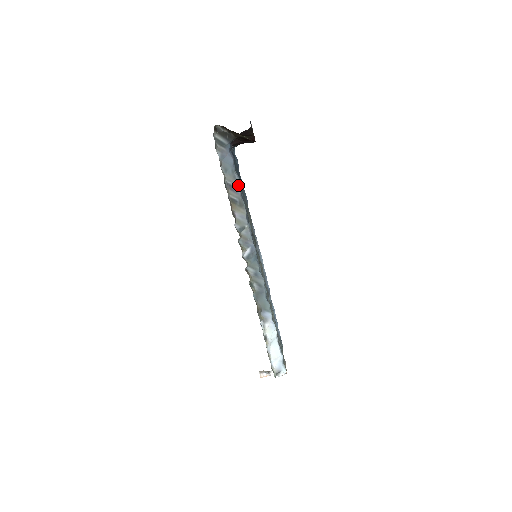
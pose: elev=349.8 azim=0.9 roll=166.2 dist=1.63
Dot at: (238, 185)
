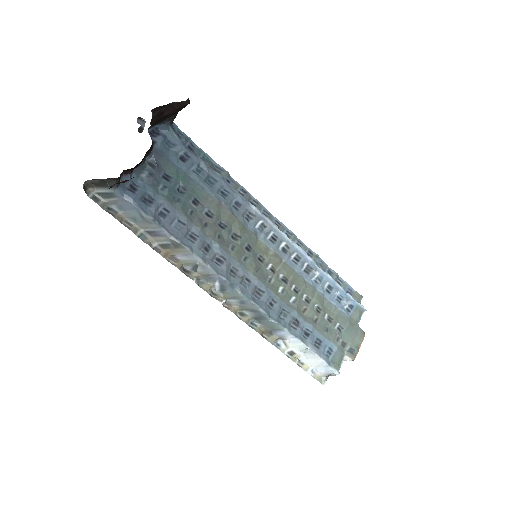
Dot at: (159, 227)
